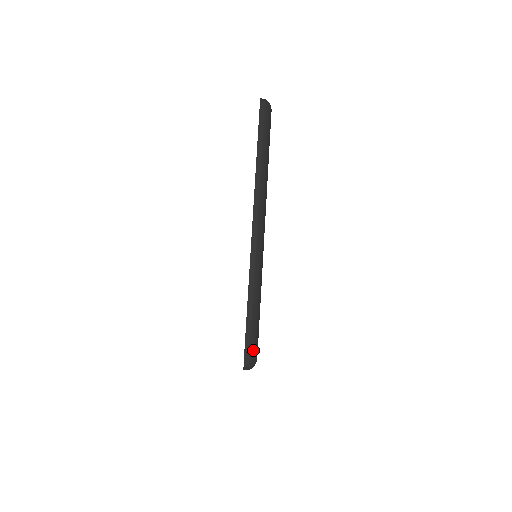
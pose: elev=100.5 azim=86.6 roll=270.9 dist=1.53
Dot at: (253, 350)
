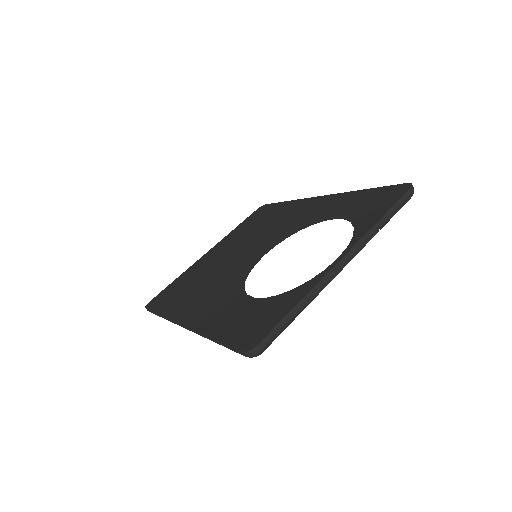
Dot at: occluded
